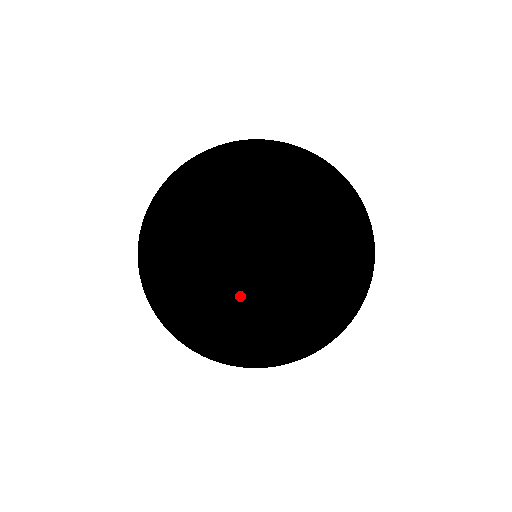
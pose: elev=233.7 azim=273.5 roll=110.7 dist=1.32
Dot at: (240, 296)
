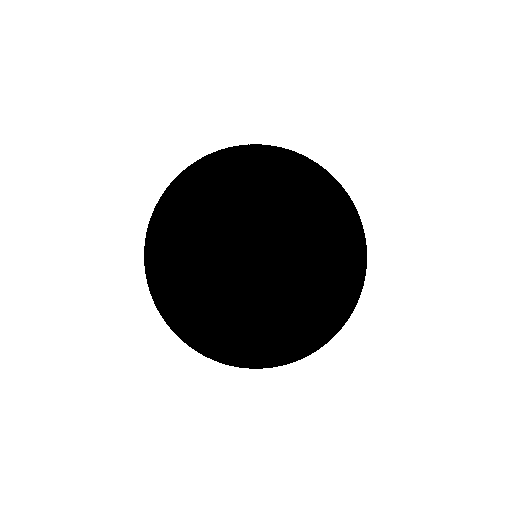
Dot at: (236, 273)
